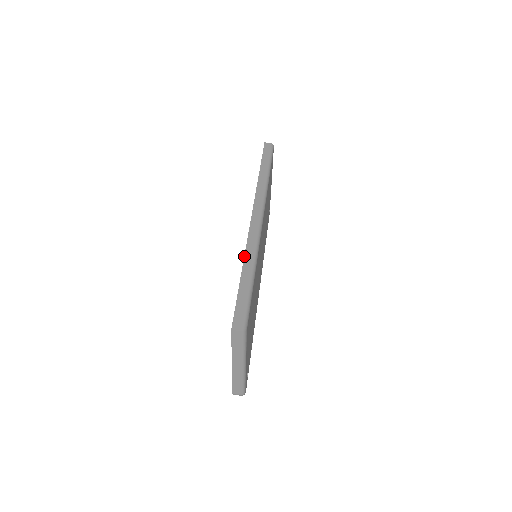
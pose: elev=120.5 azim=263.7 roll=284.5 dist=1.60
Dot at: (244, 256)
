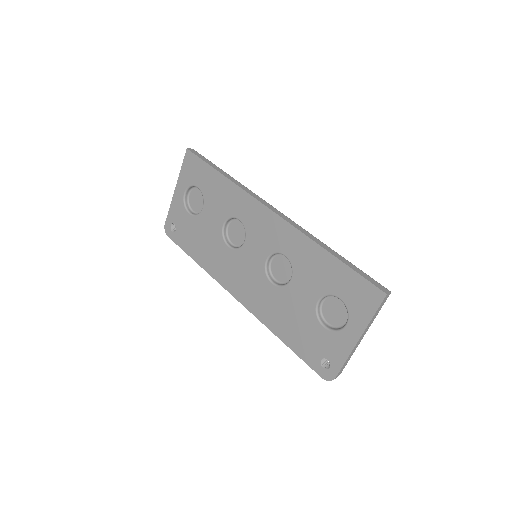
Dot at: (315, 242)
